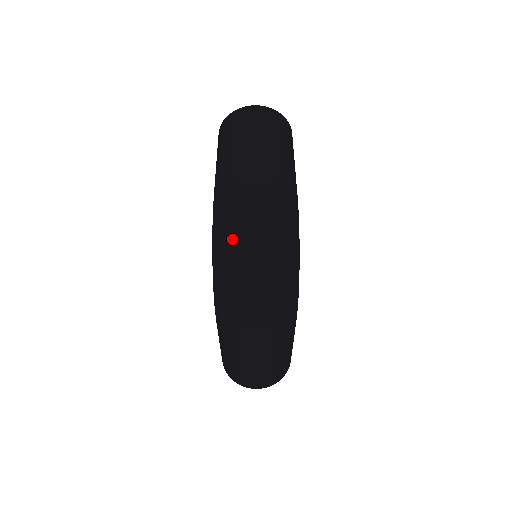
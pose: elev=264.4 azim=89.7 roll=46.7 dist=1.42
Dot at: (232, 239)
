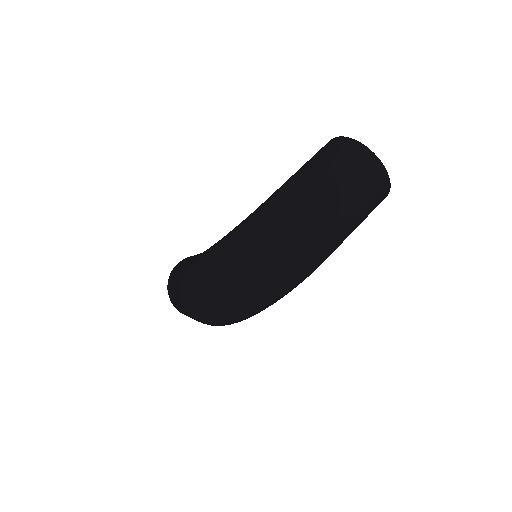
Dot at: (239, 259)
